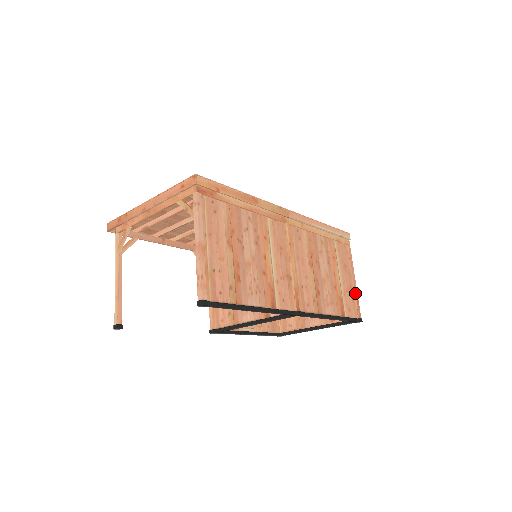
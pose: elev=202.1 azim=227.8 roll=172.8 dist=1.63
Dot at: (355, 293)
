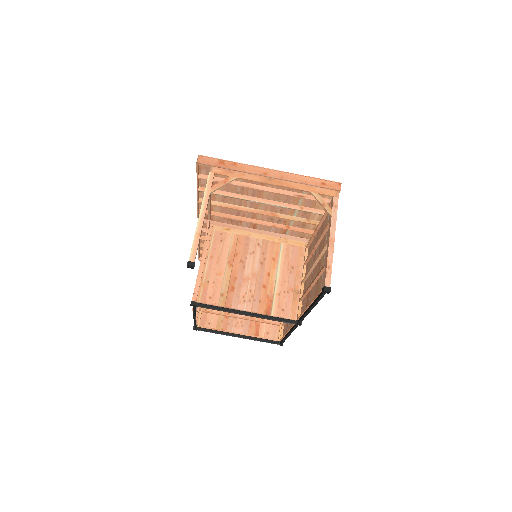
Dot at: occluded
